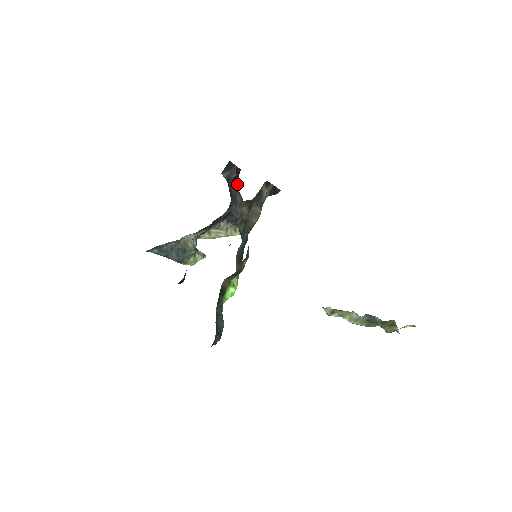
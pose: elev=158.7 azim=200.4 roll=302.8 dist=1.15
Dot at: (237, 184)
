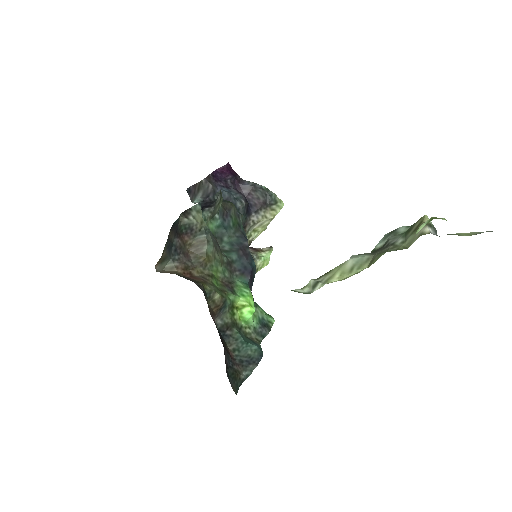
Dot at: (234, 179)
